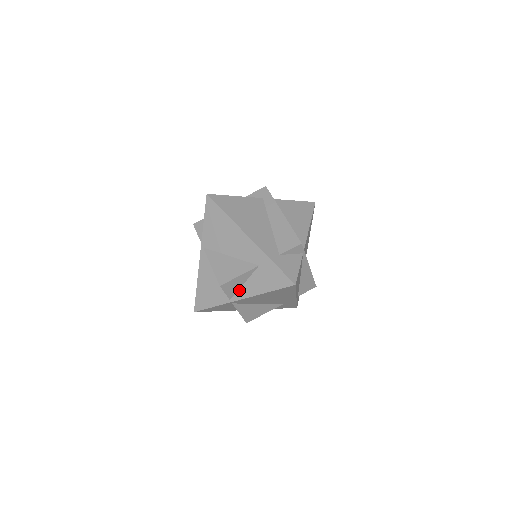
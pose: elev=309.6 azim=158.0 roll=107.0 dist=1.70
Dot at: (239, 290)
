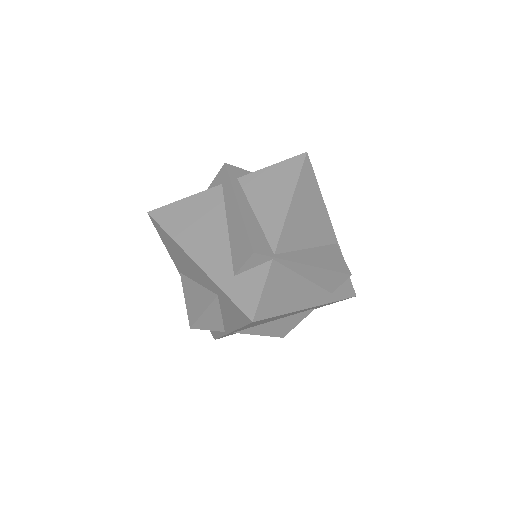
Dot at: (223, 322)
